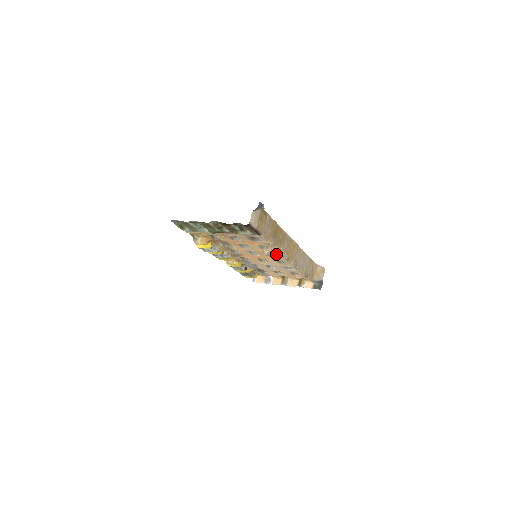
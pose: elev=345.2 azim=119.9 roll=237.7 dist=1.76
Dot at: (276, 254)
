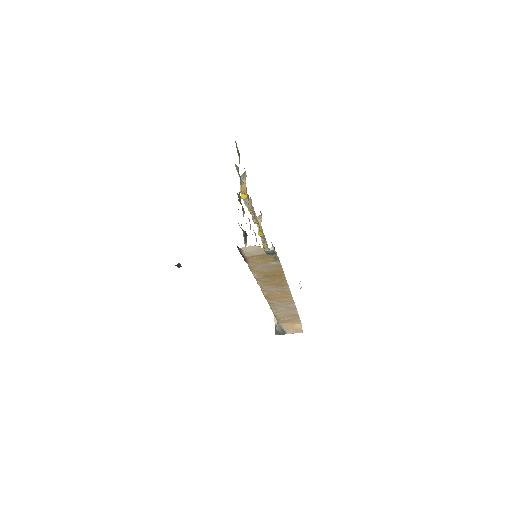
Dot at: occluded
